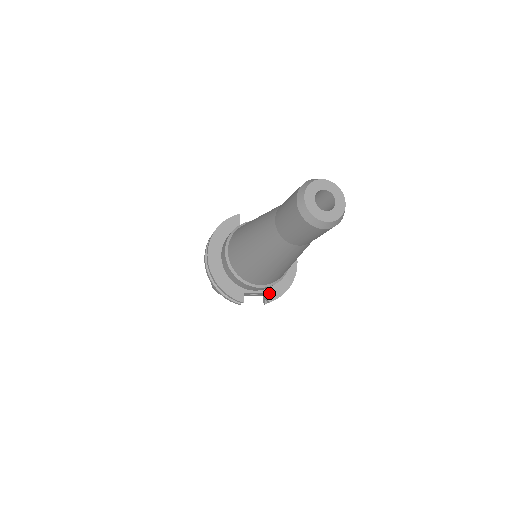
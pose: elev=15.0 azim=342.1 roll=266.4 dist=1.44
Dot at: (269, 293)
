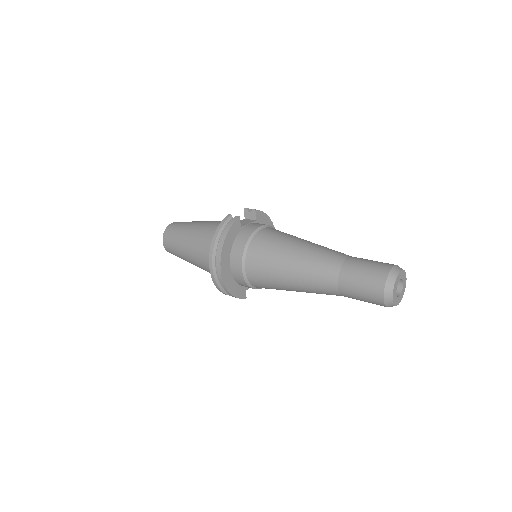
Dot at: occluded
